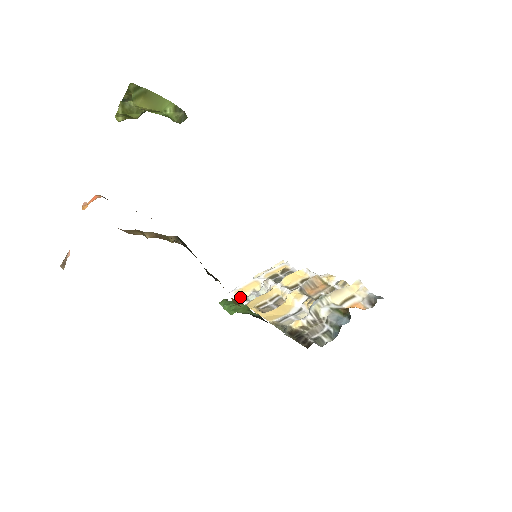
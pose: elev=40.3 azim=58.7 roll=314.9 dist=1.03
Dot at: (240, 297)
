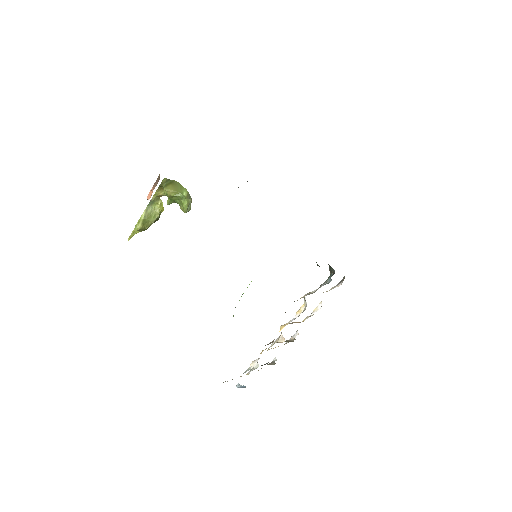
Dot at: occluded
